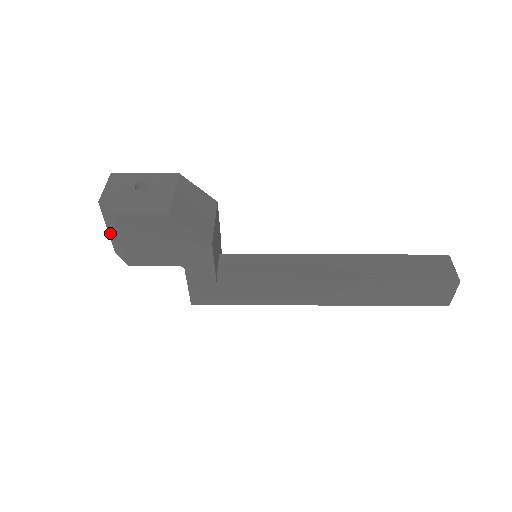
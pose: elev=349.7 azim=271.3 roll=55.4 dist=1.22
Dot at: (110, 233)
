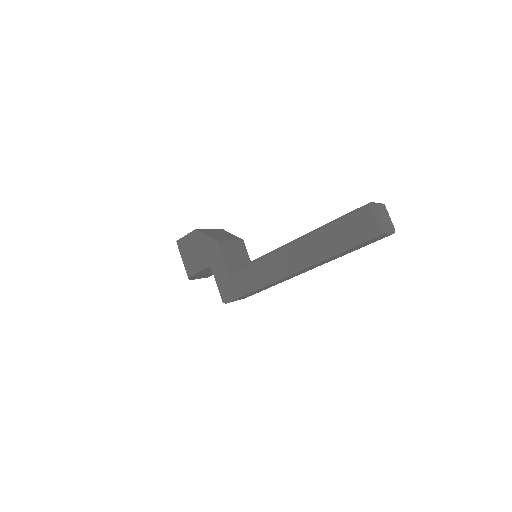
Dot at: occluded
